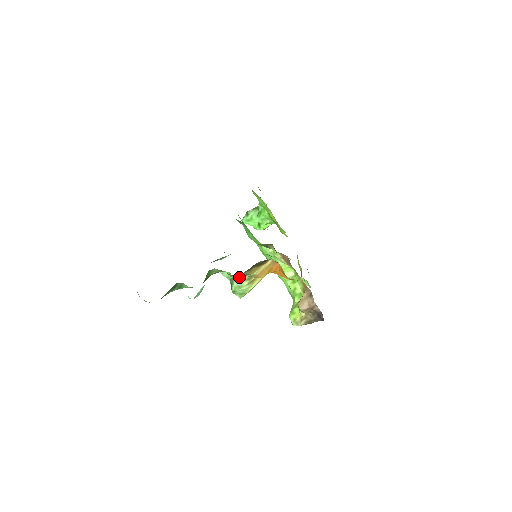
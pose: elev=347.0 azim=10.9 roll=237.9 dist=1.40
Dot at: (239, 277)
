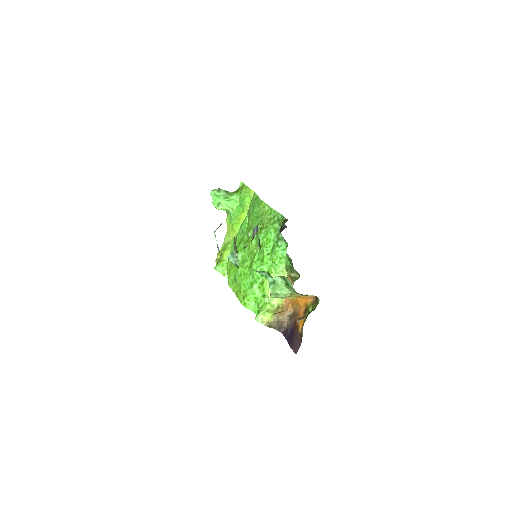
Dot at: (290, 290)
